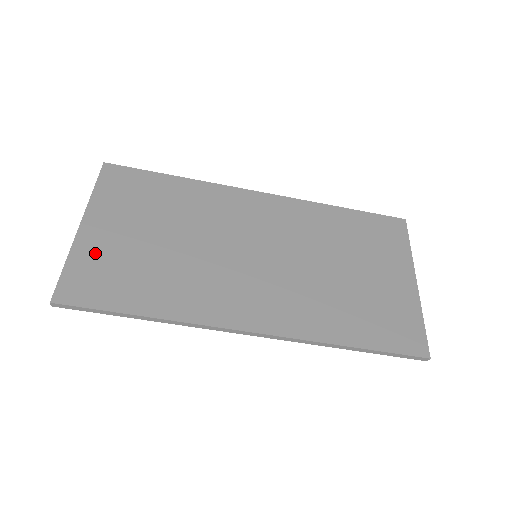
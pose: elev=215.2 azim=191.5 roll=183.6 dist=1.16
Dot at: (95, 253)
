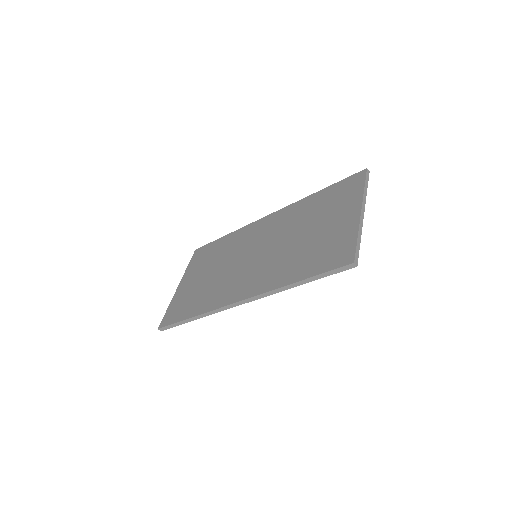
Dot at: (180, 297)
